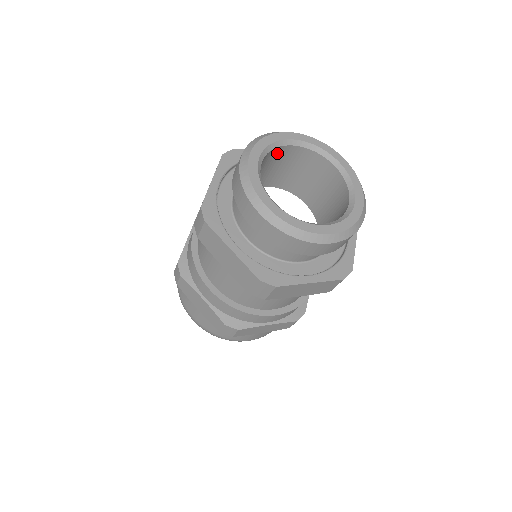
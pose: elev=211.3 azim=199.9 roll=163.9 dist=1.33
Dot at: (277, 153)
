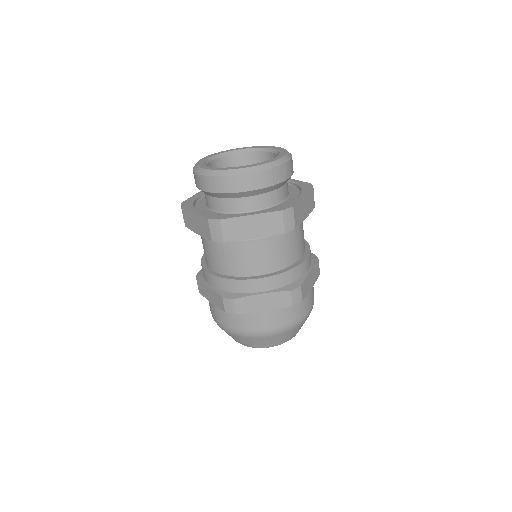
Dot at: occluded
